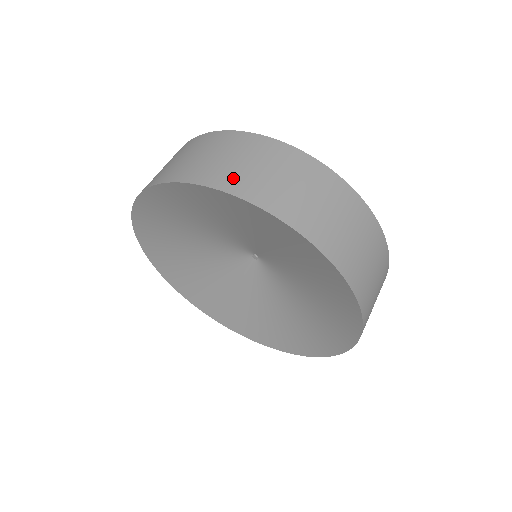
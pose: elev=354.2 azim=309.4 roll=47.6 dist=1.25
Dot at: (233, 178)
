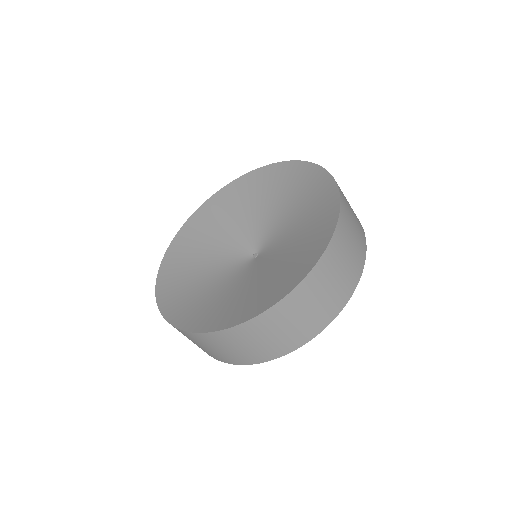
Dot at: occluded
